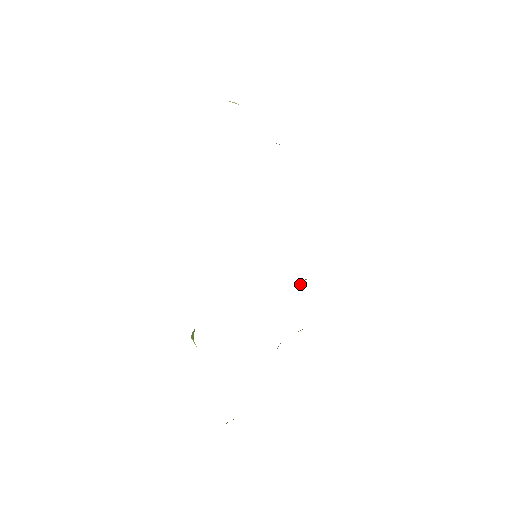
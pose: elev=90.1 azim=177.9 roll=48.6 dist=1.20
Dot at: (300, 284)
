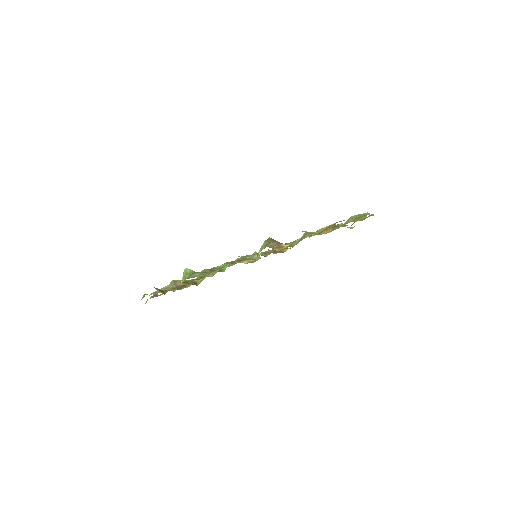
Dot at: occluded
